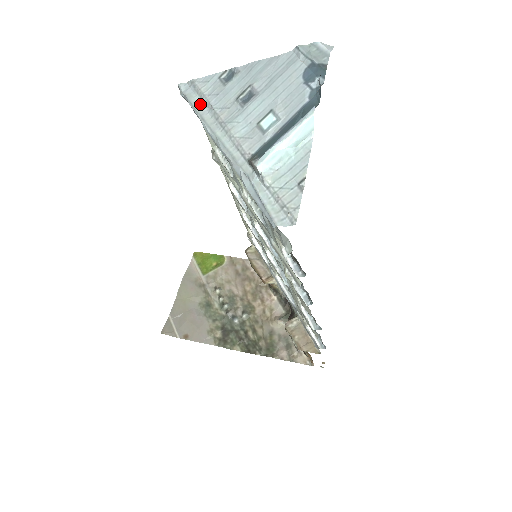
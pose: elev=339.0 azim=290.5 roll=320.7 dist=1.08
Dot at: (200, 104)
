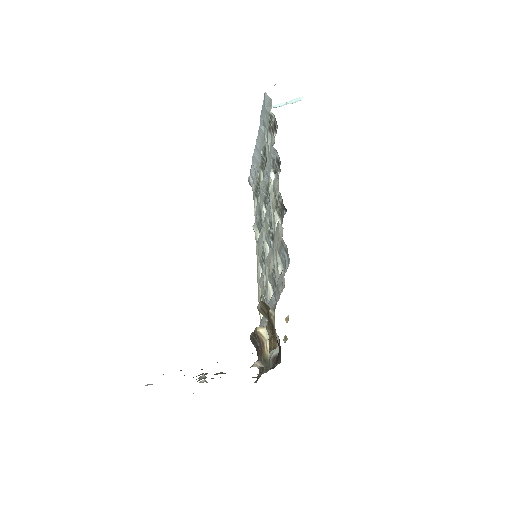
Dot at: occluded
